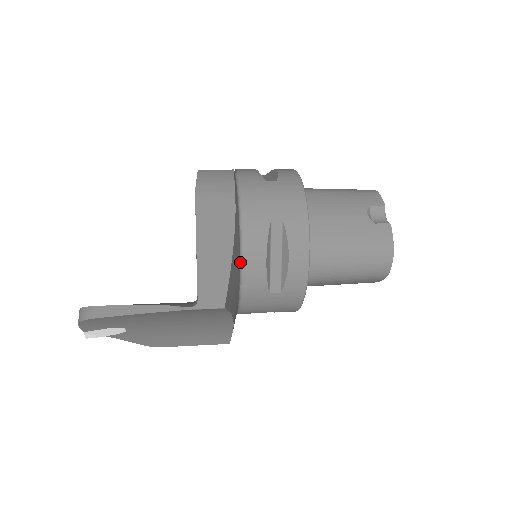
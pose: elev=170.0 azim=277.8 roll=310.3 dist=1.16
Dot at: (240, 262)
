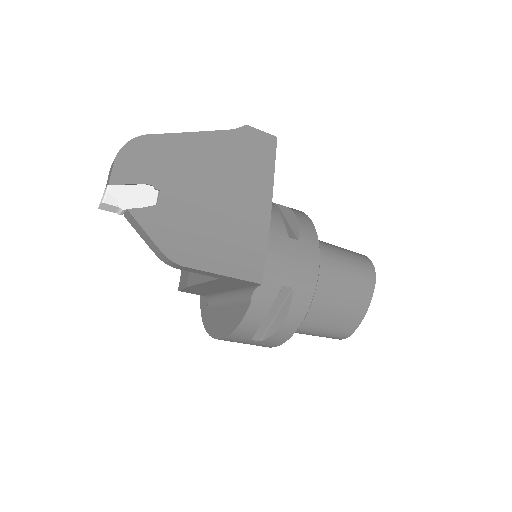
Dot at: occluded
